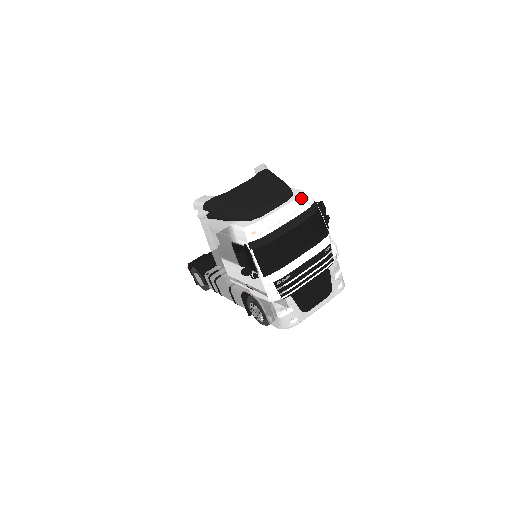
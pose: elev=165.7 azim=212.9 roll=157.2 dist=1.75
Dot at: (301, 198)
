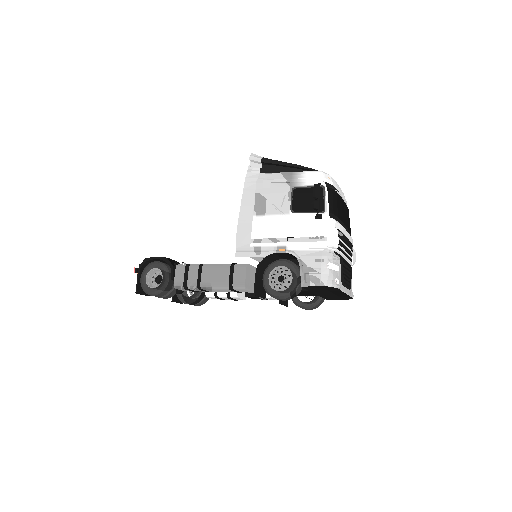
Dot at: occluded
